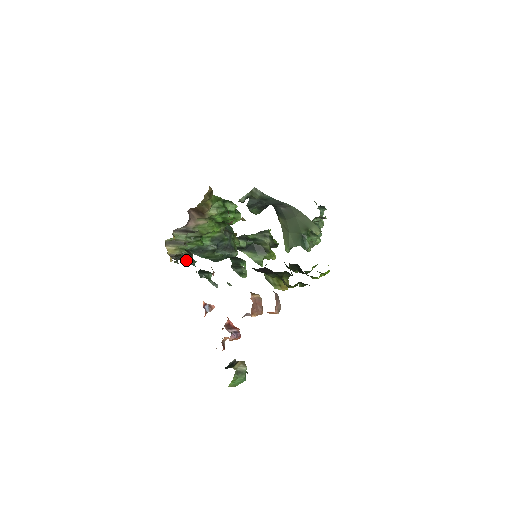
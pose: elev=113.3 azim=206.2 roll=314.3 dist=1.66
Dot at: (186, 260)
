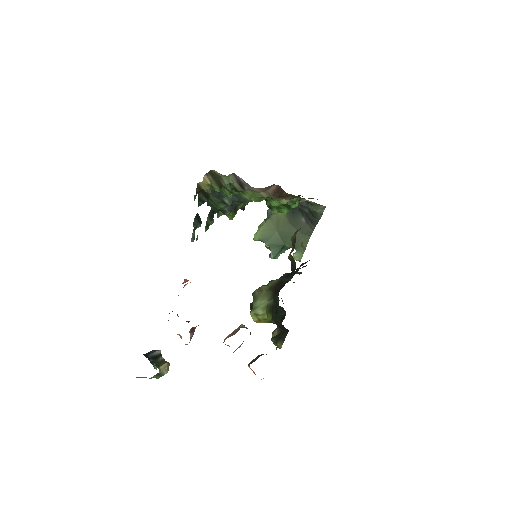
Dot at: (201, 198)
